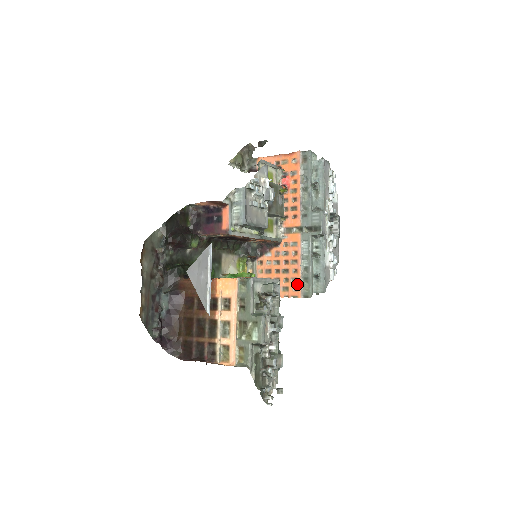
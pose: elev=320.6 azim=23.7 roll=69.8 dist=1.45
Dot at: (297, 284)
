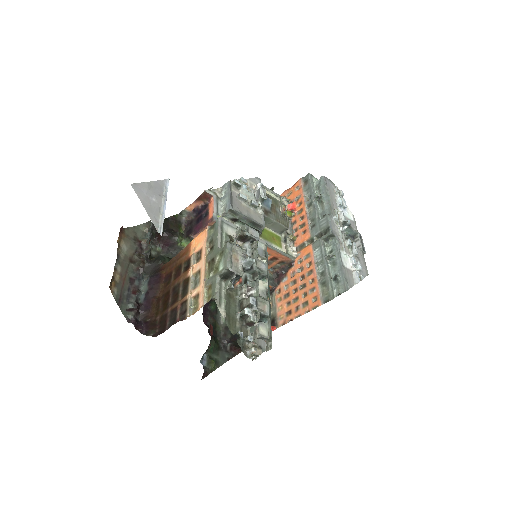
Dot at: (316, 293)
